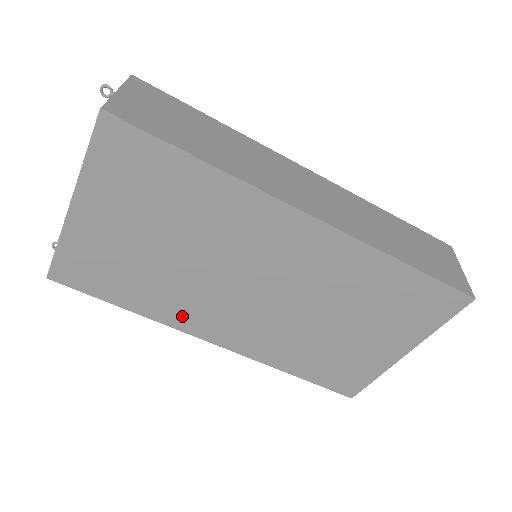
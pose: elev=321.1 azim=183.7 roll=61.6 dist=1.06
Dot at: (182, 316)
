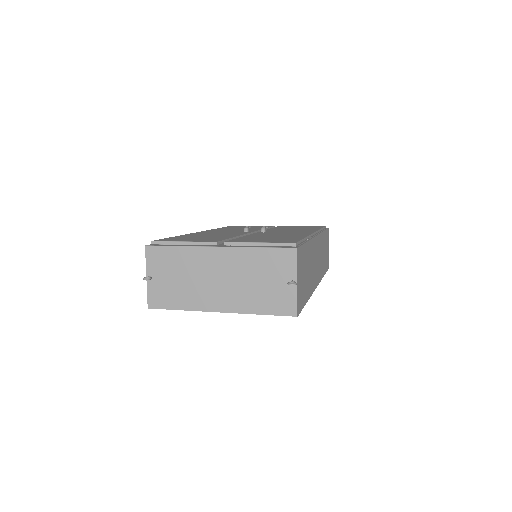
Dot at: occluded
